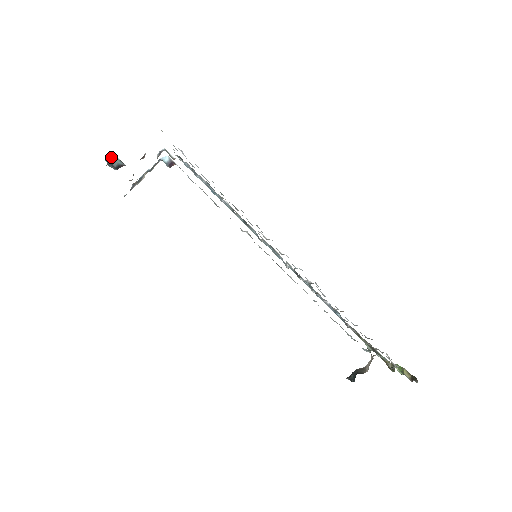
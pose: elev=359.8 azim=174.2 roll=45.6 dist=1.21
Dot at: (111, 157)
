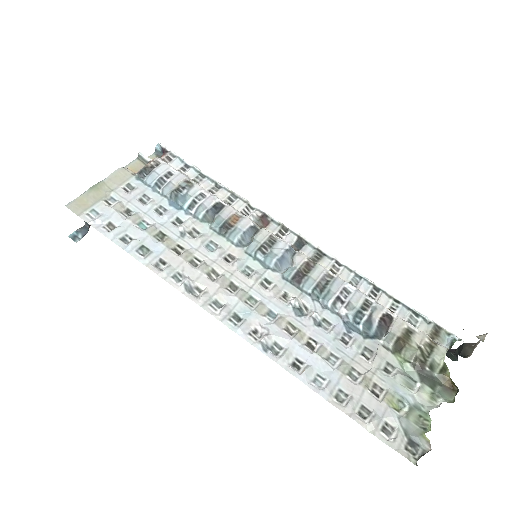
Dot at: occluded
